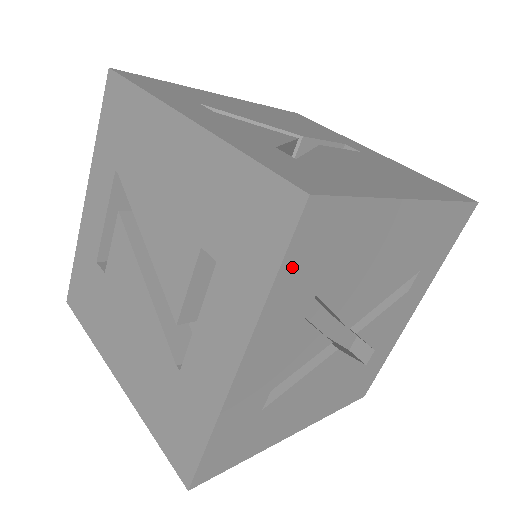
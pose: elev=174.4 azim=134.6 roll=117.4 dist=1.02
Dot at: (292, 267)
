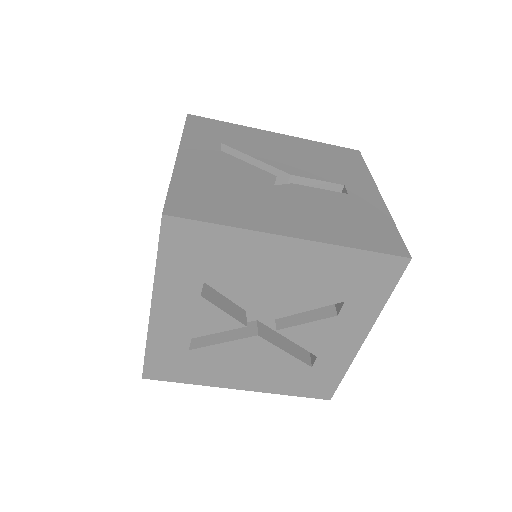
Dot at: (169, 256)
